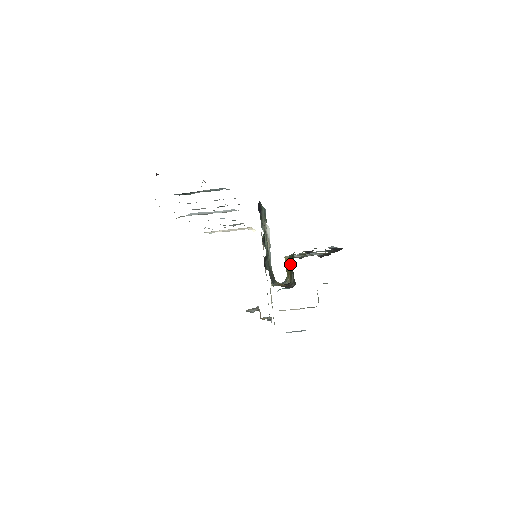
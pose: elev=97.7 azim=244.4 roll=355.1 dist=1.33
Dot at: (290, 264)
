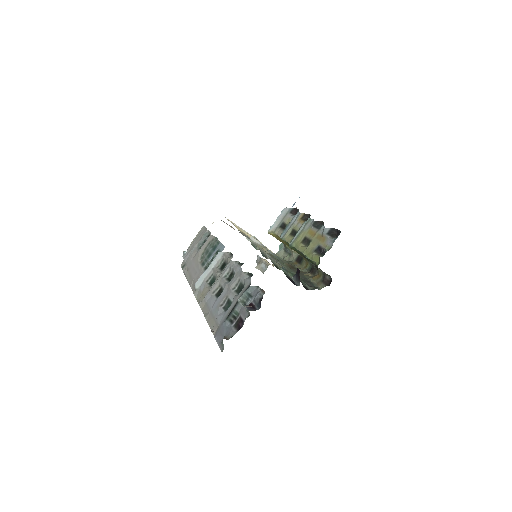
Dot at: occluded
